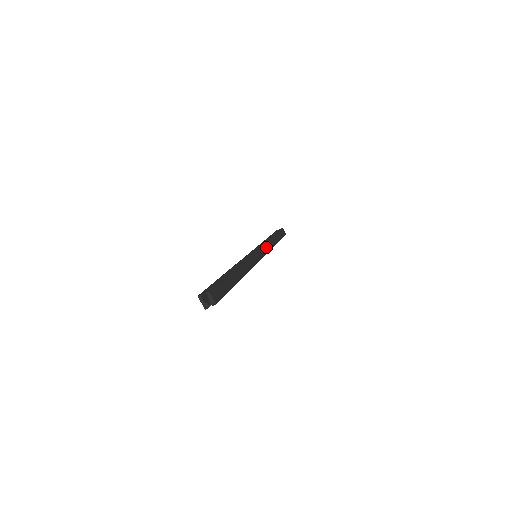
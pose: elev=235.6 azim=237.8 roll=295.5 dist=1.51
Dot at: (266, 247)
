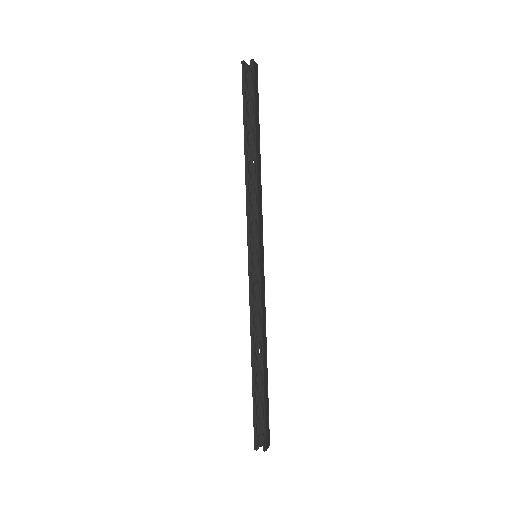
Dot at: (260, 213)
